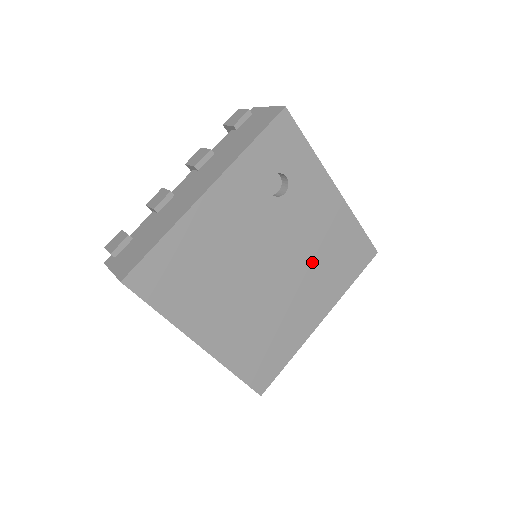
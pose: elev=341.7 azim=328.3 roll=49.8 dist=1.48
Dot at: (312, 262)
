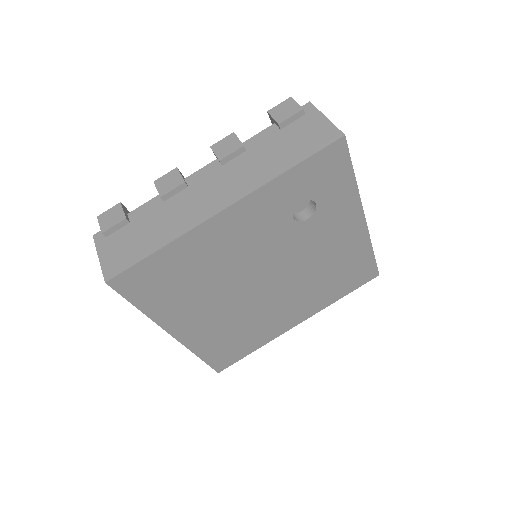
Dot at: (310, 278)
